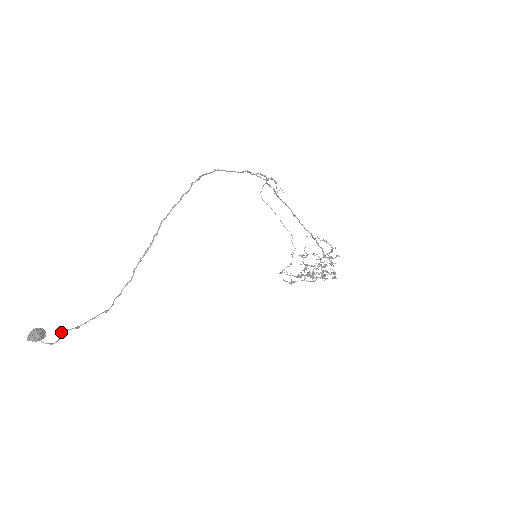
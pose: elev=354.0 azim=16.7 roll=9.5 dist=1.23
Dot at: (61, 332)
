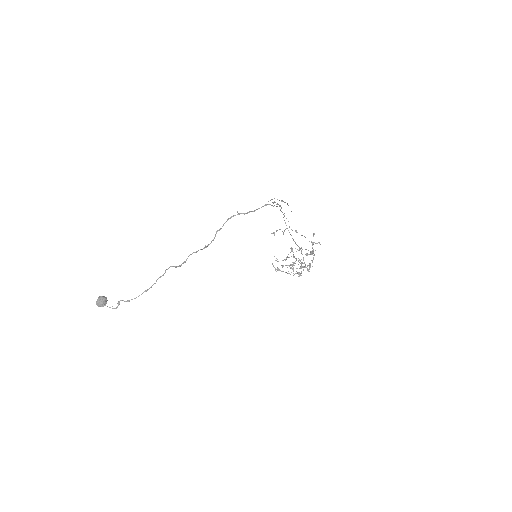
Dot at: (118, 302)
